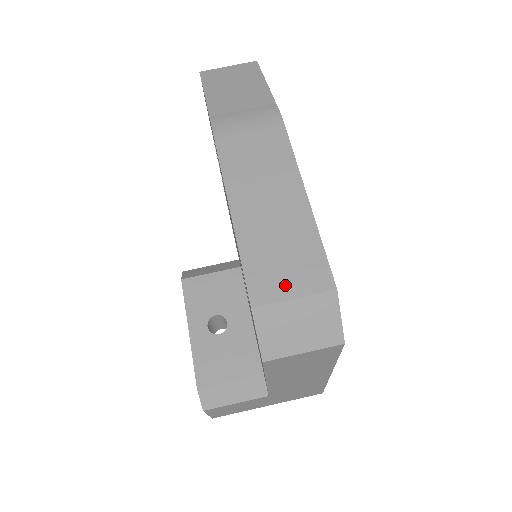
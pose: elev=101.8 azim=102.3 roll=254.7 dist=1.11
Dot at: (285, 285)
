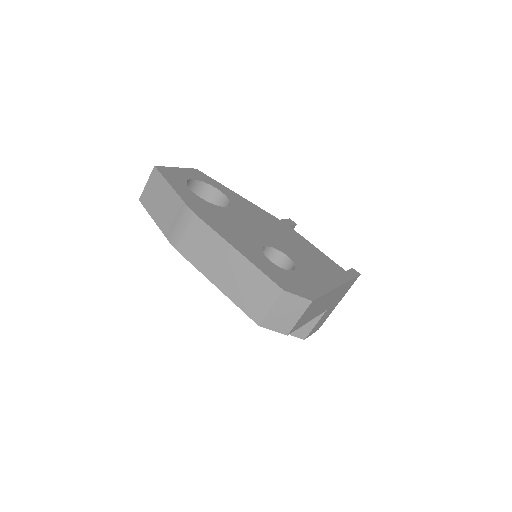
Dot at: (263, 305)
